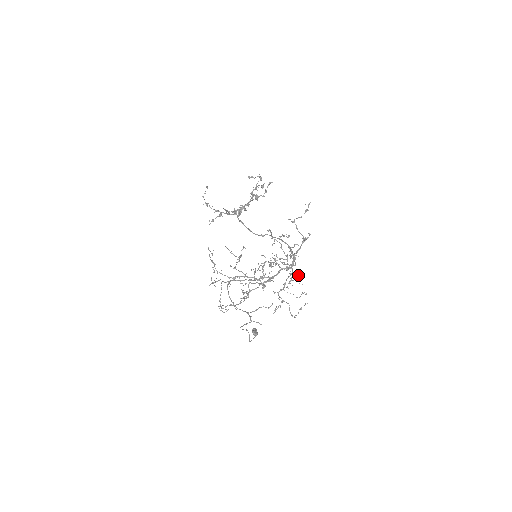
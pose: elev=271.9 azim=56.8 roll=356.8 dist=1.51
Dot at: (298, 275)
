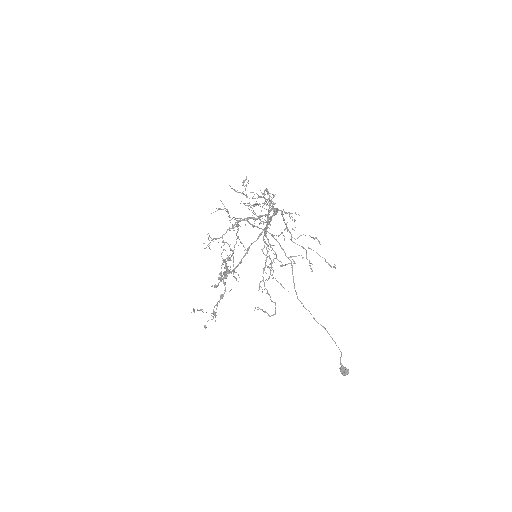
Dot at: occluded
